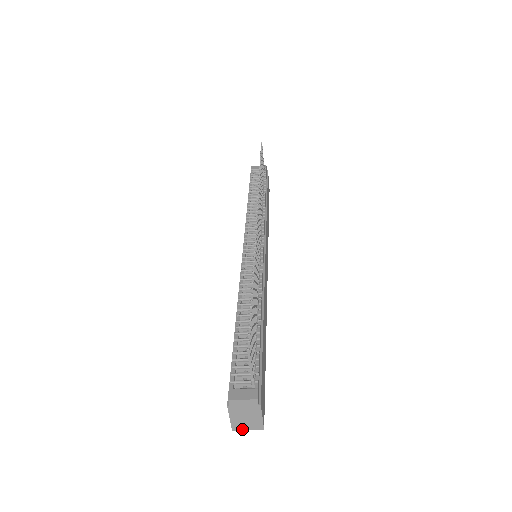
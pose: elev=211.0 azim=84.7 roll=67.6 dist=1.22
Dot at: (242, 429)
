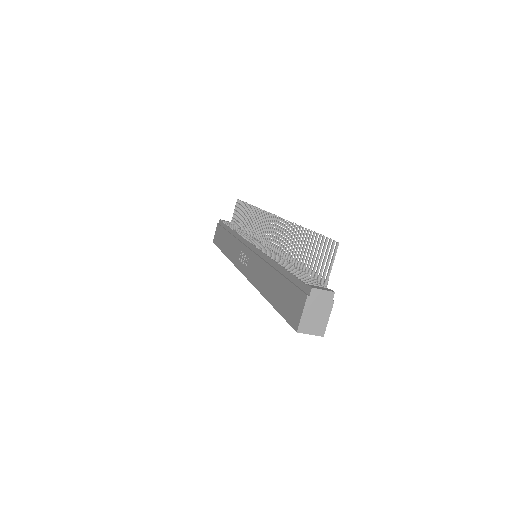
Dot at: (306, 332)
